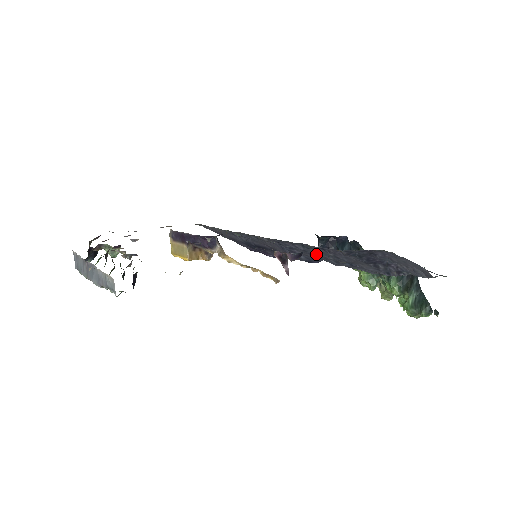
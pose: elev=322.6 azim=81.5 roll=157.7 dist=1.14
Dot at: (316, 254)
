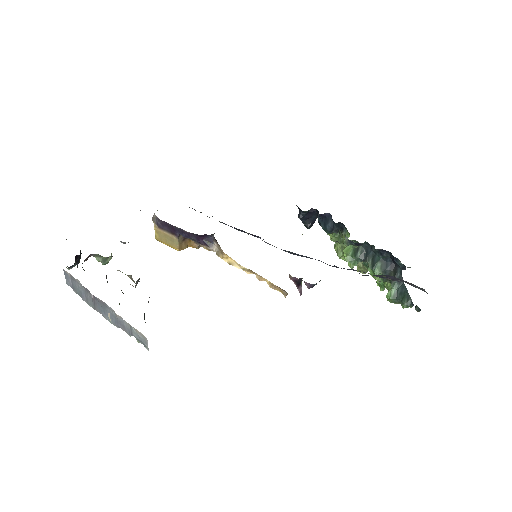
Dot at: (319, 260)
